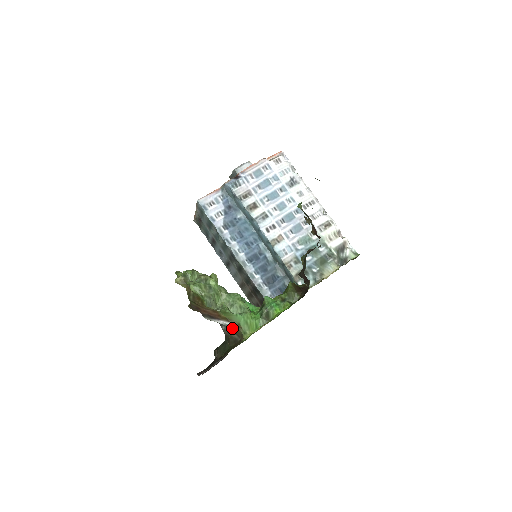
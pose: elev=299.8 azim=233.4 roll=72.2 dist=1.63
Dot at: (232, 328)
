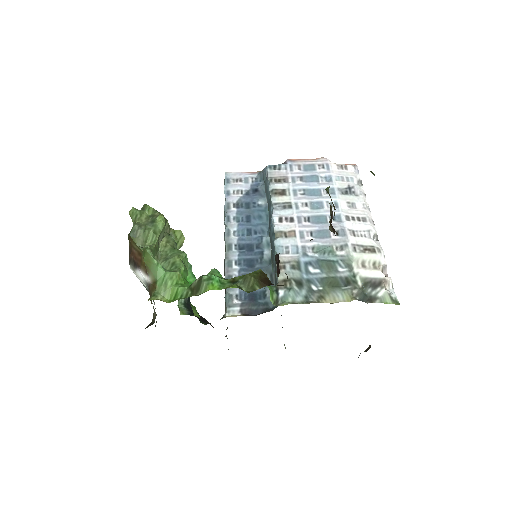
Dot at: (149, 290)
